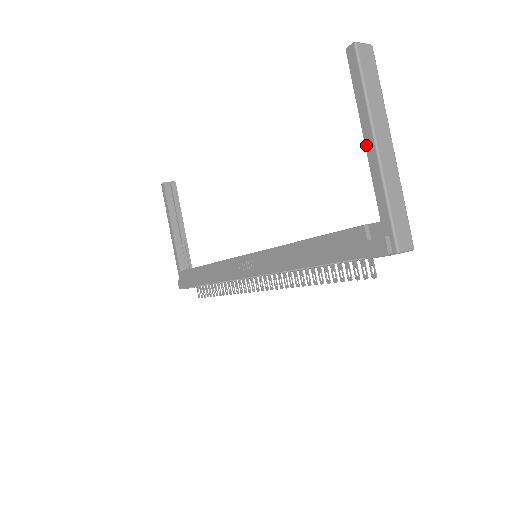
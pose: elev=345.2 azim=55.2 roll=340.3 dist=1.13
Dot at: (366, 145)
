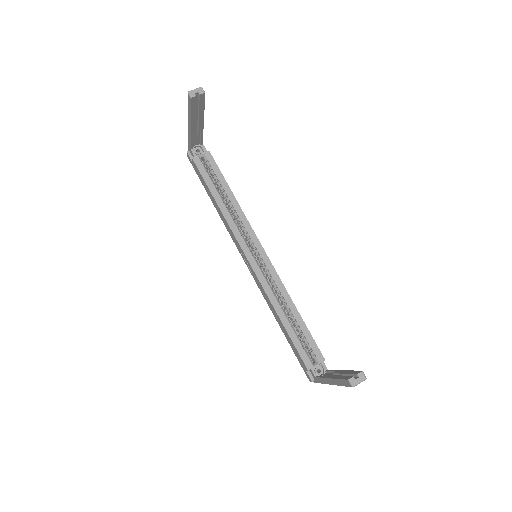
Dot at: (328, 379)
